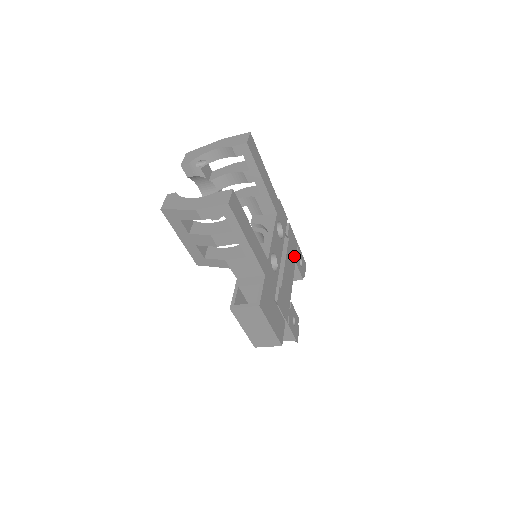
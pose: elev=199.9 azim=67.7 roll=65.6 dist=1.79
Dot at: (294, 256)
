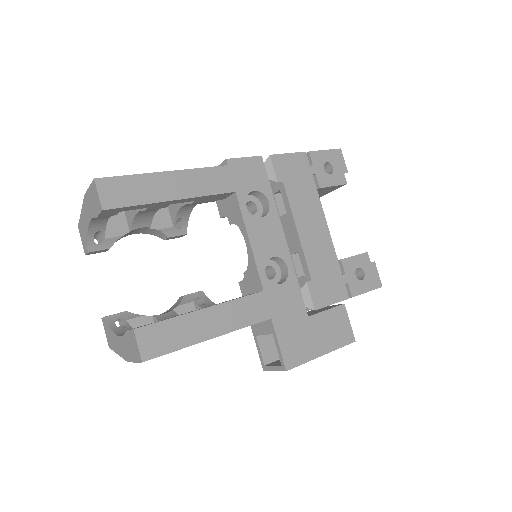
Dot at: (309, 185)
